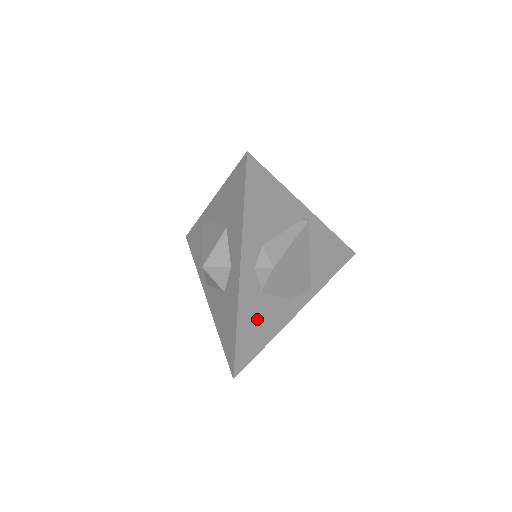
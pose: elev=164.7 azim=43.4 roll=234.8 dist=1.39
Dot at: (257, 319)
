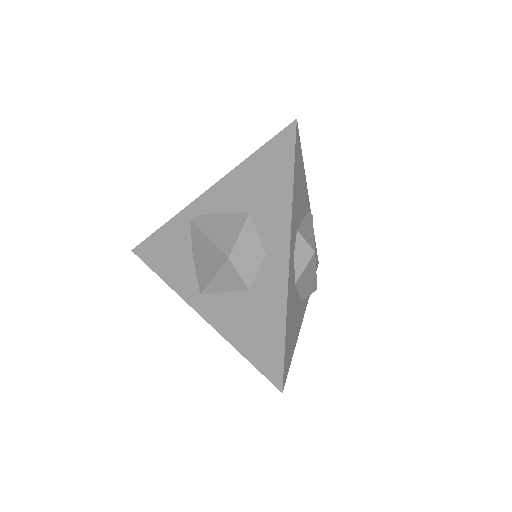
Dot at: (292, 317)
